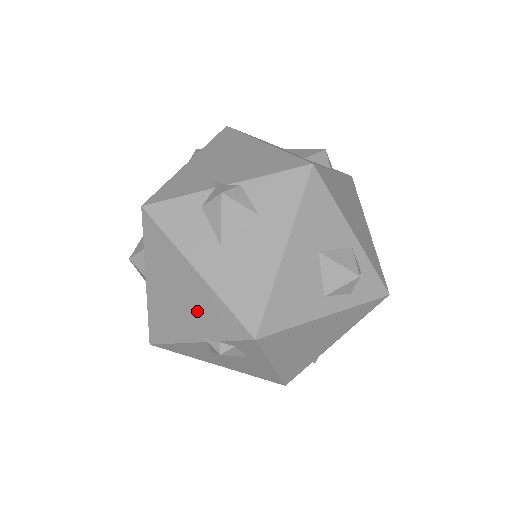
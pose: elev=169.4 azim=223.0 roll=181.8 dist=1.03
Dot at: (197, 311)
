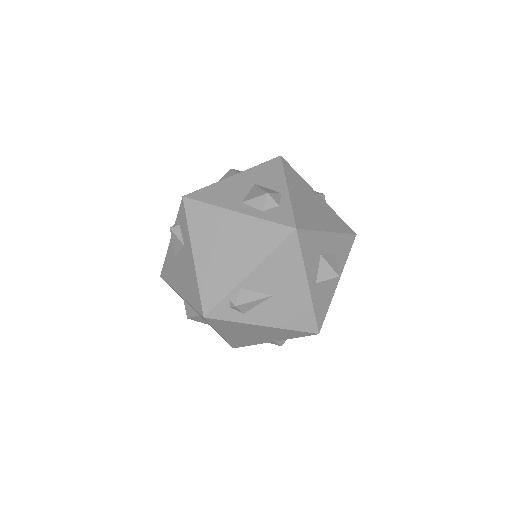
Dot at: occluded
